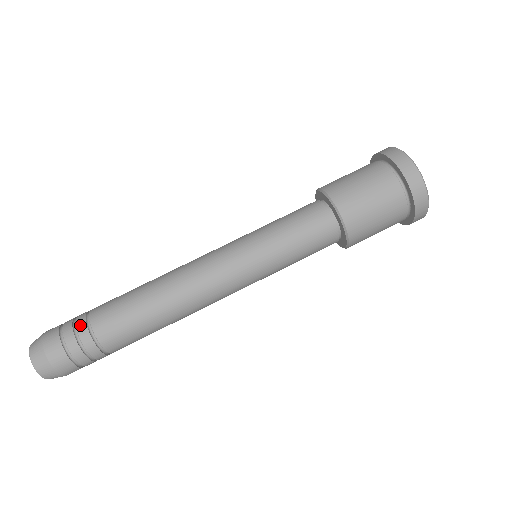
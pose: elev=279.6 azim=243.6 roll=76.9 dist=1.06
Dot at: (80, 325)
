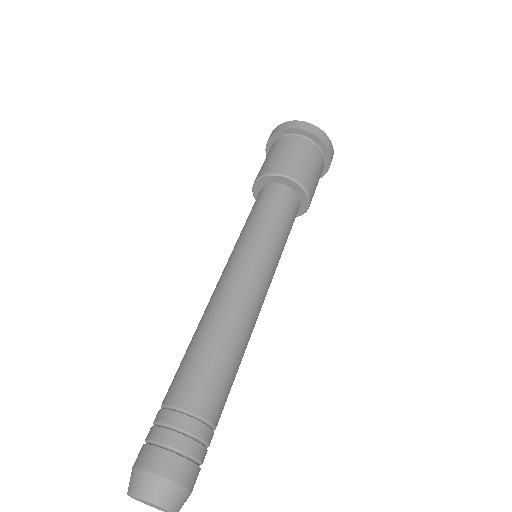
Dot at: occluded
